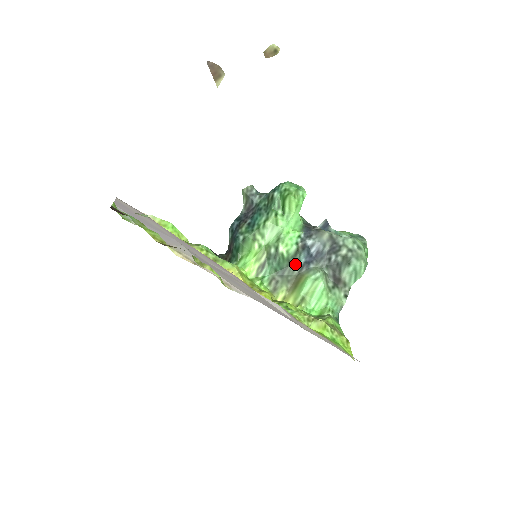
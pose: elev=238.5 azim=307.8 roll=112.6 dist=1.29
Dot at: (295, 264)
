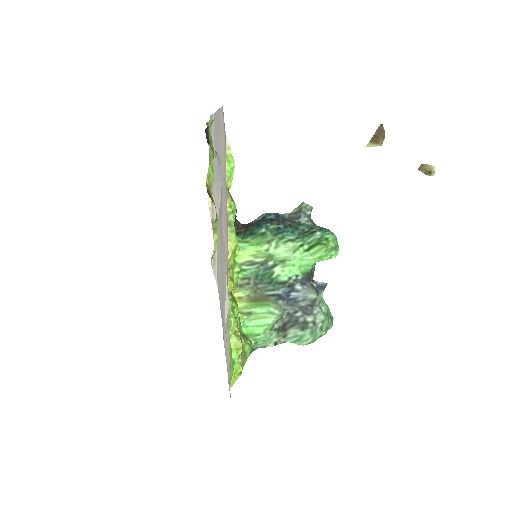
Dot at: (273, 288)
